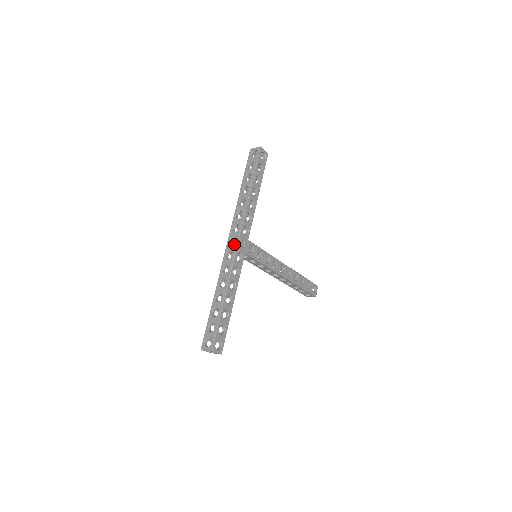
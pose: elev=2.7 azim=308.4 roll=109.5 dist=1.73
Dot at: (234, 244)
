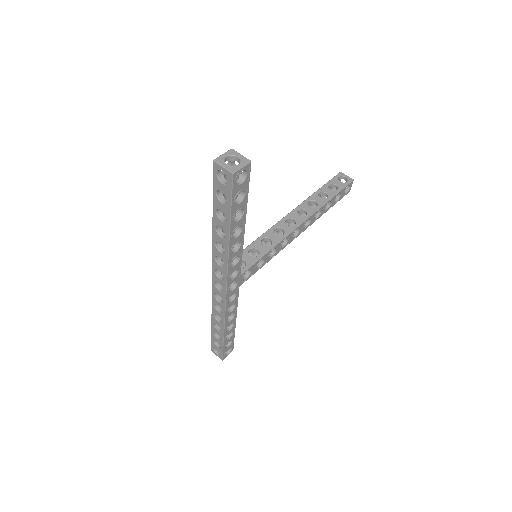
Dot at: (222, 293)
